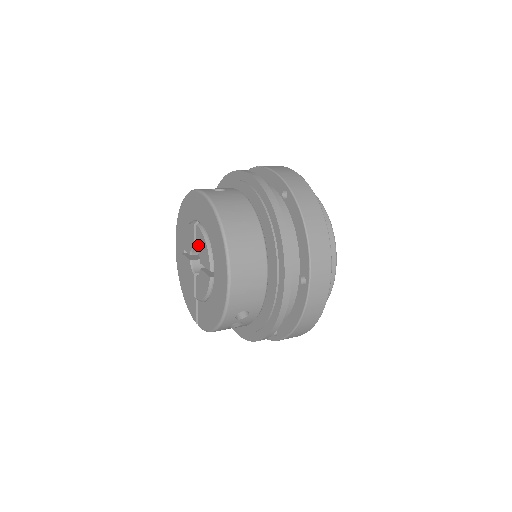
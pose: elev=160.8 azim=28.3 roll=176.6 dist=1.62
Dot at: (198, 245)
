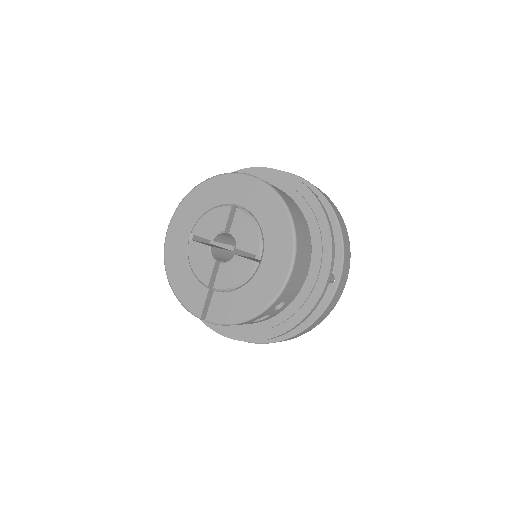
Dot at: (236, 229)
